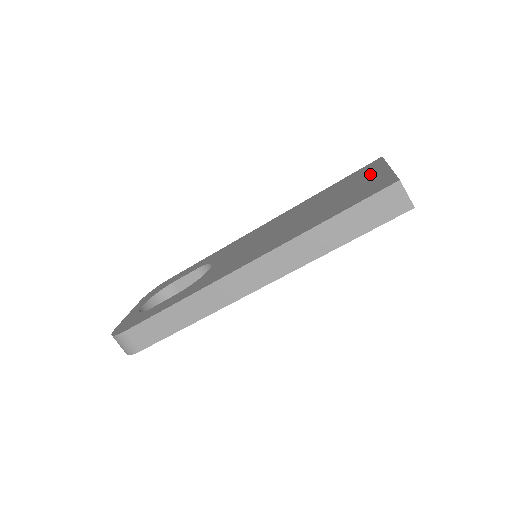
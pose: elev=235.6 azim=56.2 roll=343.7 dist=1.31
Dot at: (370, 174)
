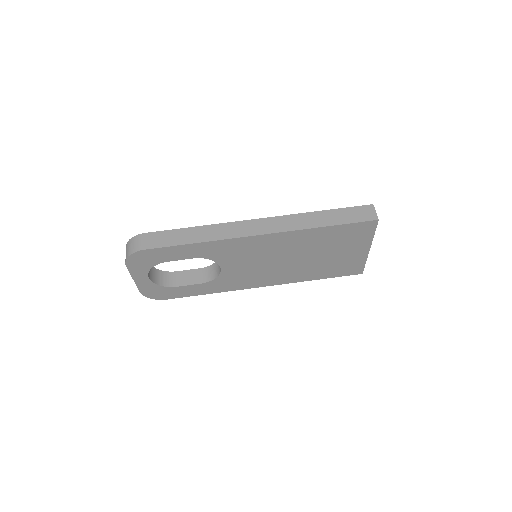
Dot at: occluded
